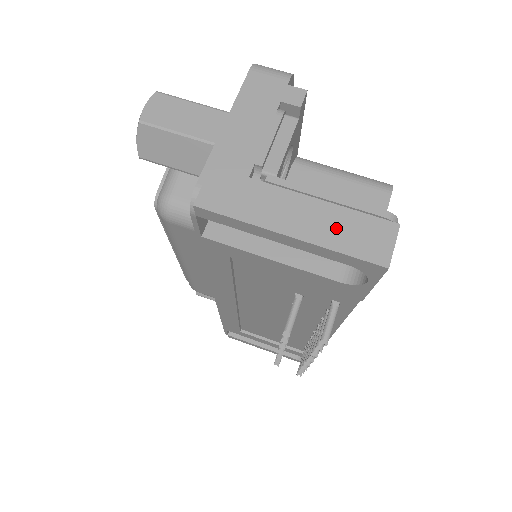
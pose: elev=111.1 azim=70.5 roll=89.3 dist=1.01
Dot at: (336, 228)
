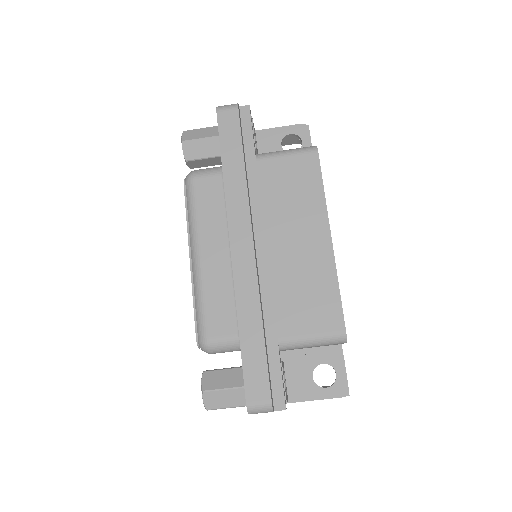
Dot at: occluded
